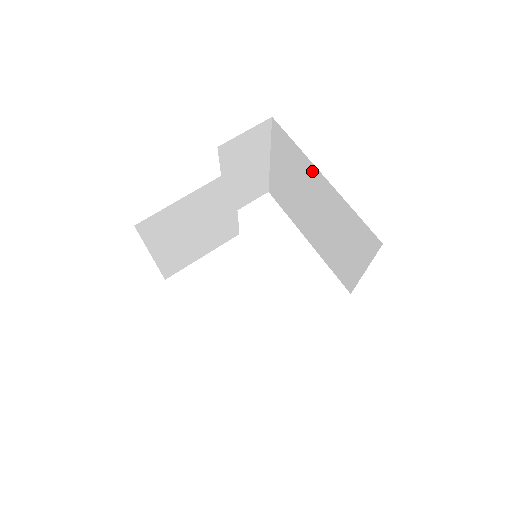
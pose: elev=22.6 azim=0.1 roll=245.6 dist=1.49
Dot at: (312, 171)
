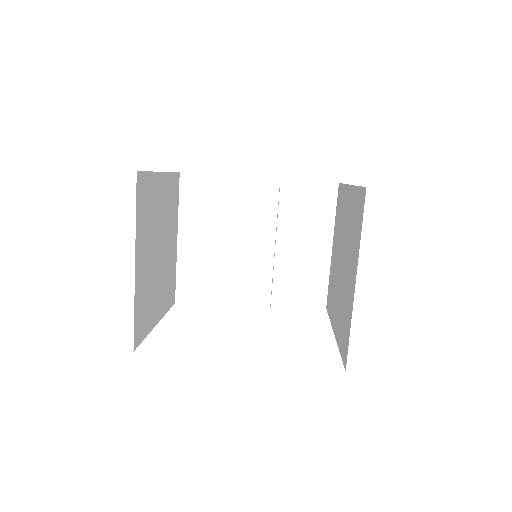
Dot at: (346, 196)
